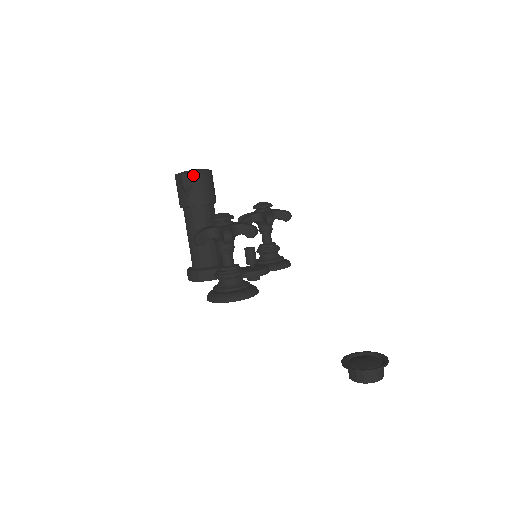
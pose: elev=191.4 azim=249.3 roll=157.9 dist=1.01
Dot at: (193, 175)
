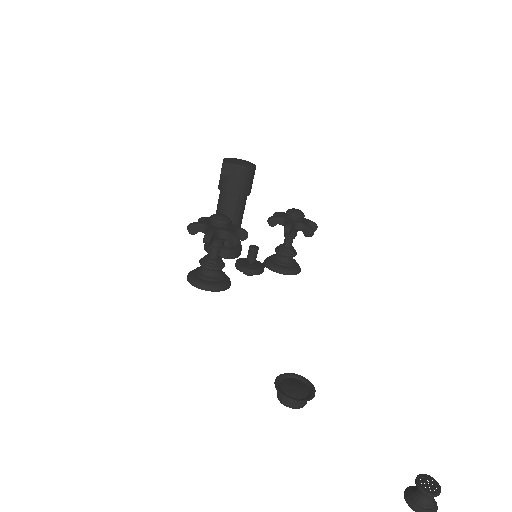
Dot at: (232, 167)
